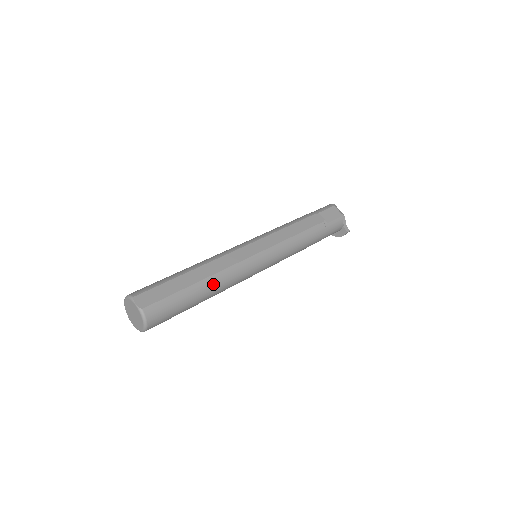
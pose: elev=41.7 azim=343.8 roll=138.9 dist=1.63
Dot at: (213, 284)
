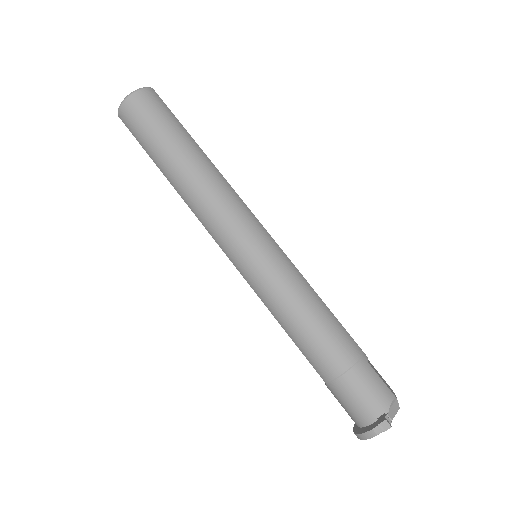
Dot at: (205, 164)
